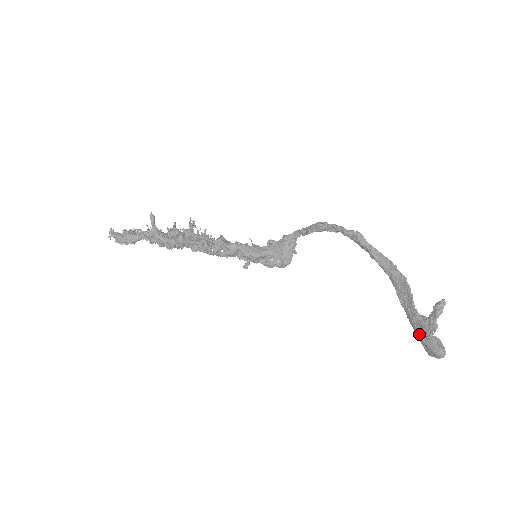
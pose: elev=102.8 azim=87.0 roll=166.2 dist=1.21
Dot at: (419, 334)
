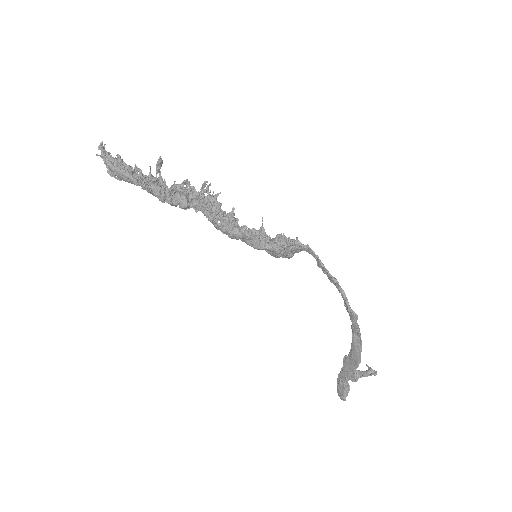
Dot at: (339, 383)
